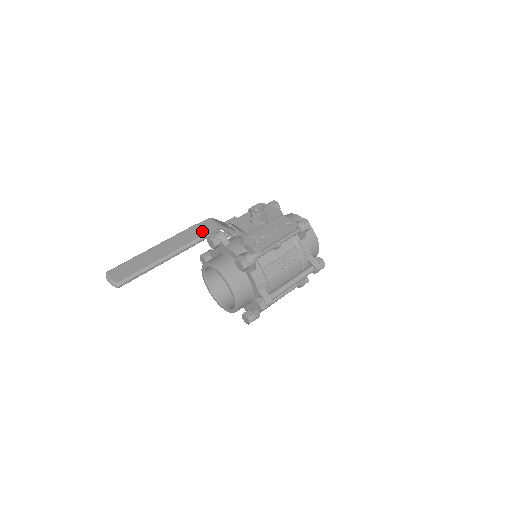
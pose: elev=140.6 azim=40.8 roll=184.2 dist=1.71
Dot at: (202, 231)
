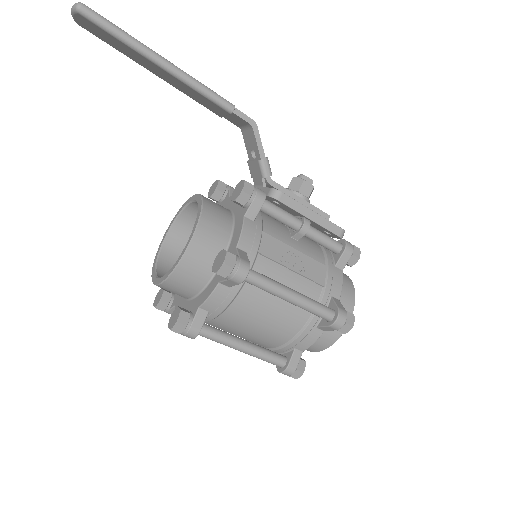
Dot at: occluded
